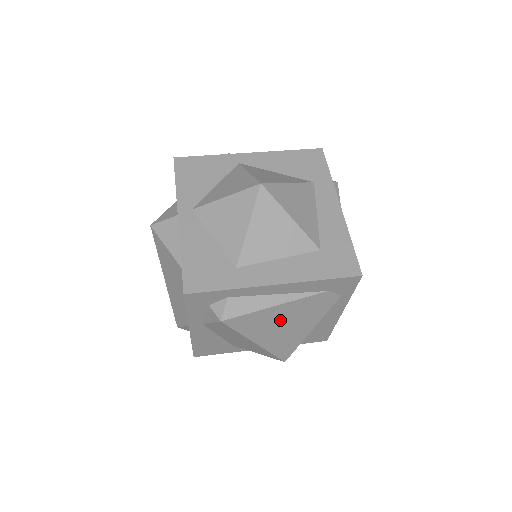
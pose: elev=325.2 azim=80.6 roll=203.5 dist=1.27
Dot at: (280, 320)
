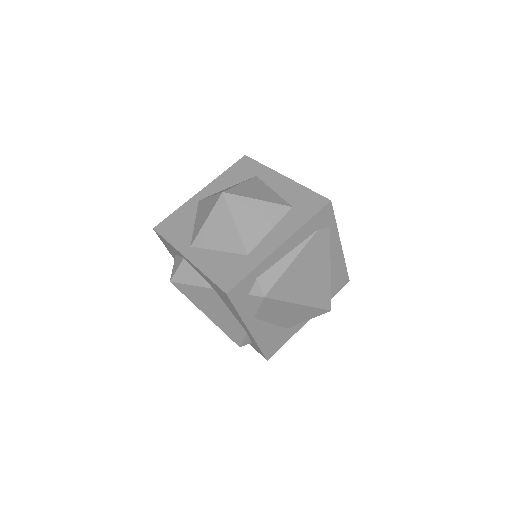
Dot at: (303, 273)
